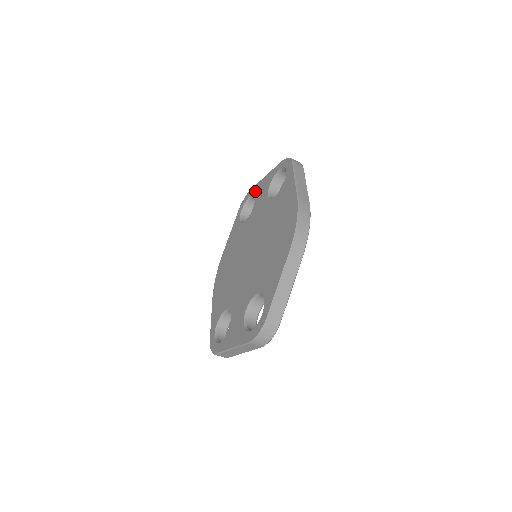
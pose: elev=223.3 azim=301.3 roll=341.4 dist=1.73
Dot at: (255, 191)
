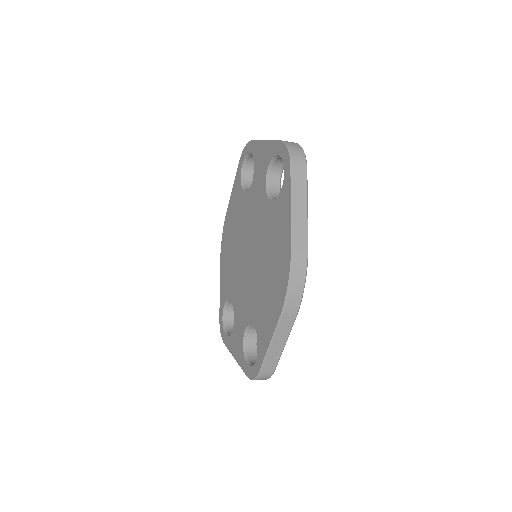
Dot at: (254, 154)
